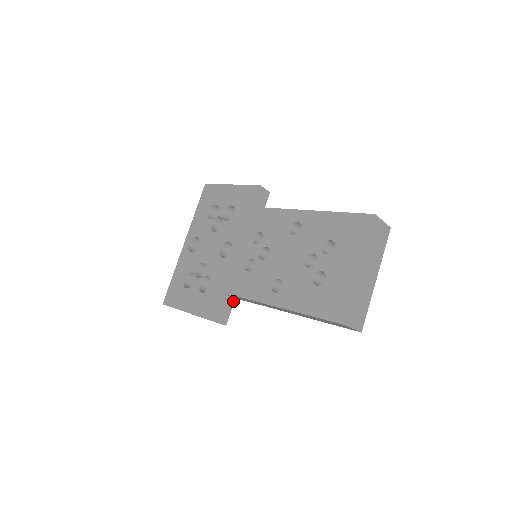
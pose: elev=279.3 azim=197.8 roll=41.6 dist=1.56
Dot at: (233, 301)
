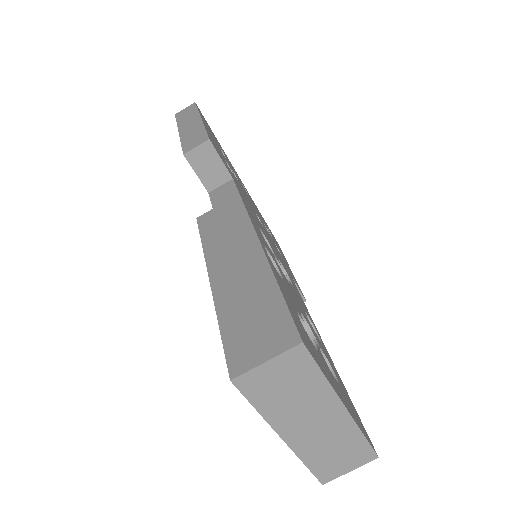
Dot at: occluded
